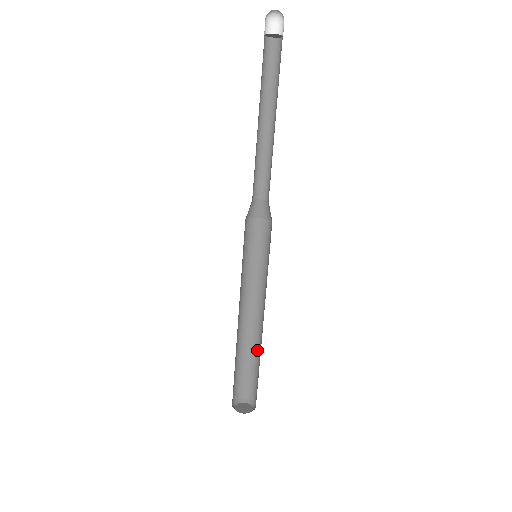
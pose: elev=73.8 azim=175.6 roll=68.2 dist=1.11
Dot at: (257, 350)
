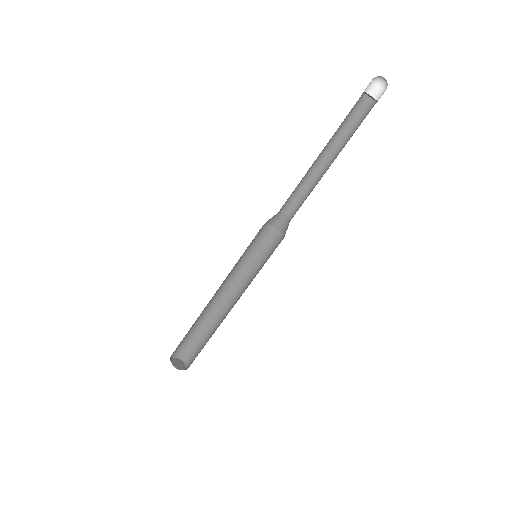
Dot at: (215, 330)
